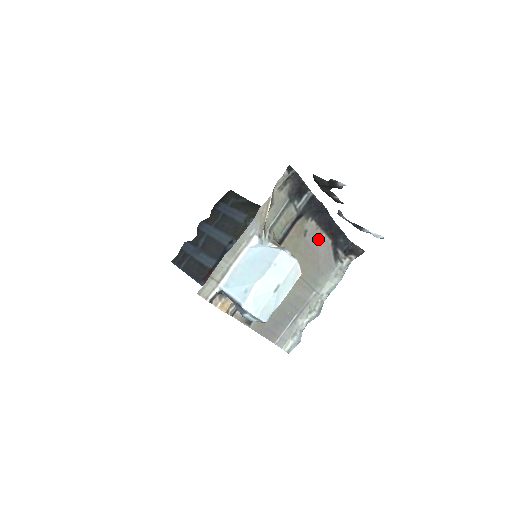
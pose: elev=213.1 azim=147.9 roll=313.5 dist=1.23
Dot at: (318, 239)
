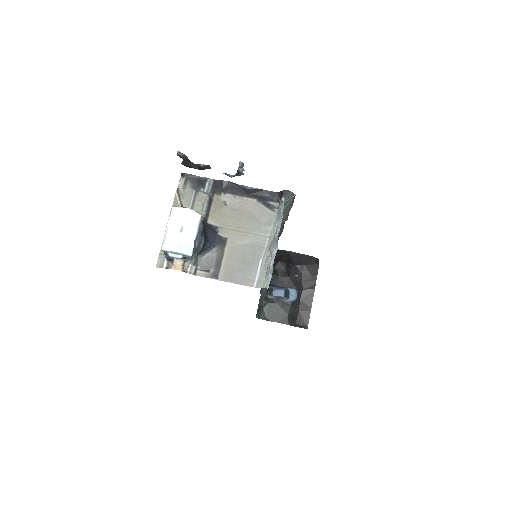
Dot at: (242, 203)
